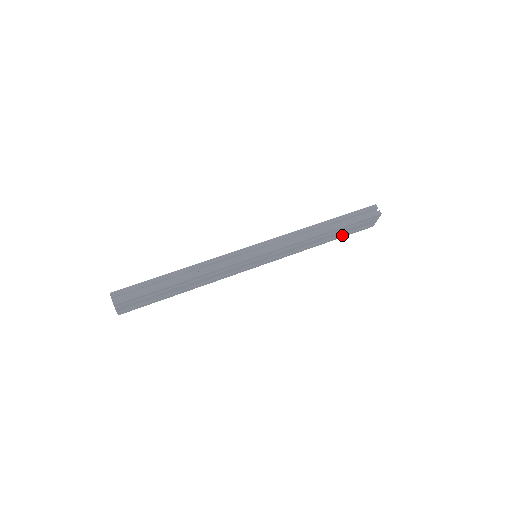
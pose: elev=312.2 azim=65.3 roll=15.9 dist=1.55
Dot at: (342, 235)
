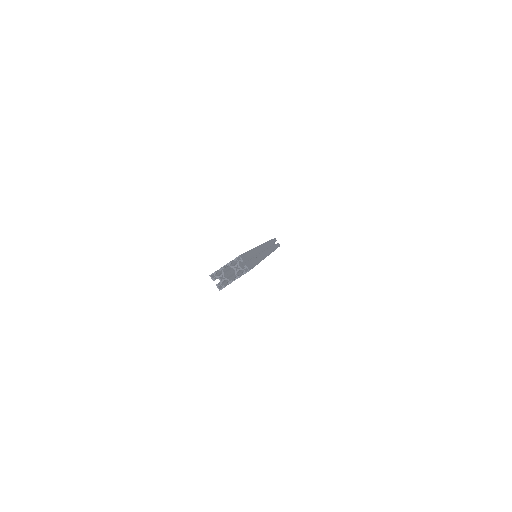
Dot at: occluded
